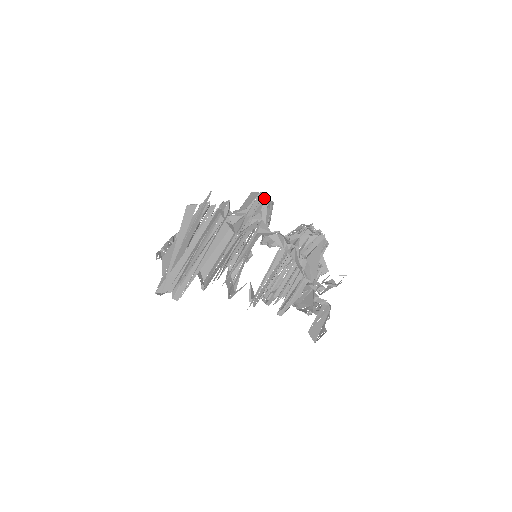
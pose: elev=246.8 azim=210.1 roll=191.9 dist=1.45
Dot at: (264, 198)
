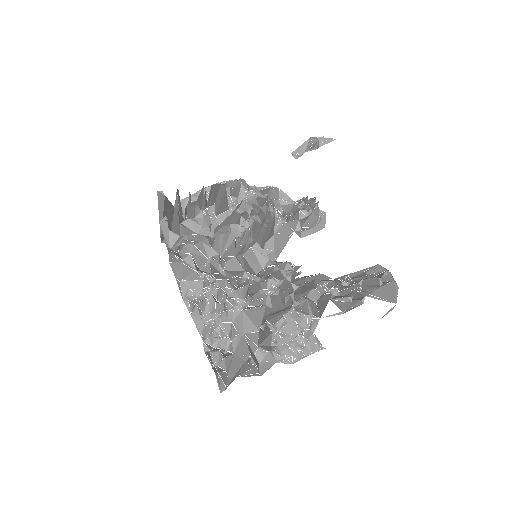
Dot at: (240, 218)
